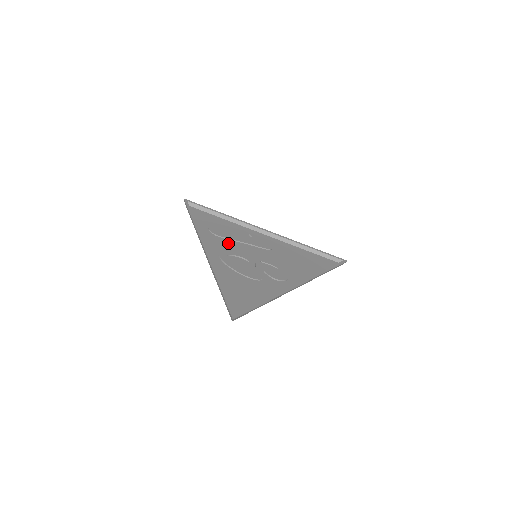
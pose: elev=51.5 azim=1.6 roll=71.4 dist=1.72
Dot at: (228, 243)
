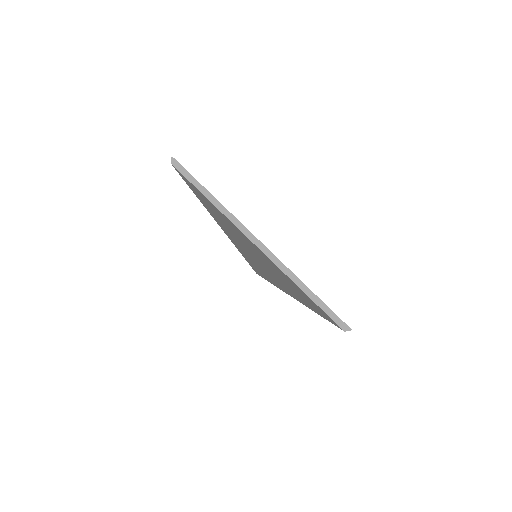
Dot at: occluded
